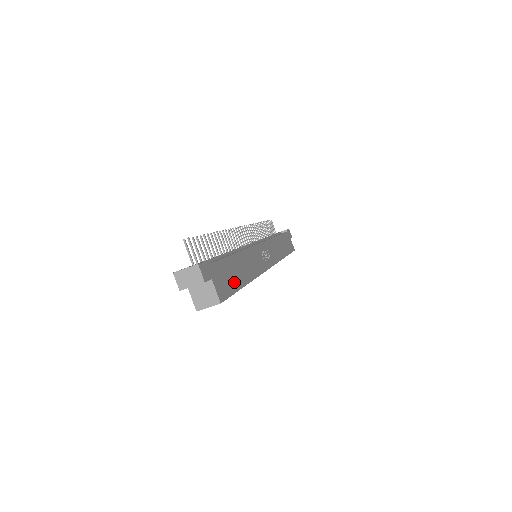
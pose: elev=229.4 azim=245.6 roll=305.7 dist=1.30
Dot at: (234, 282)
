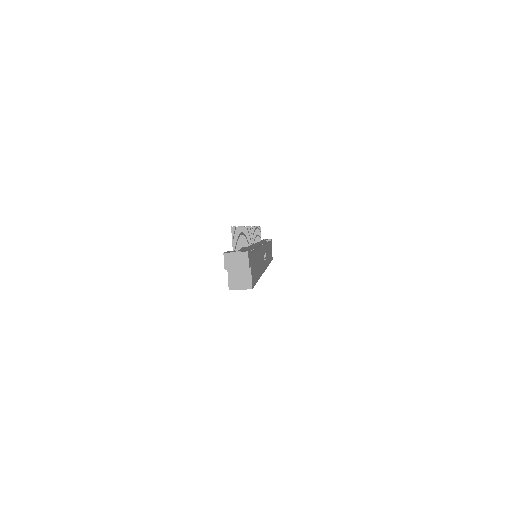
Dot at: (256, 274)
